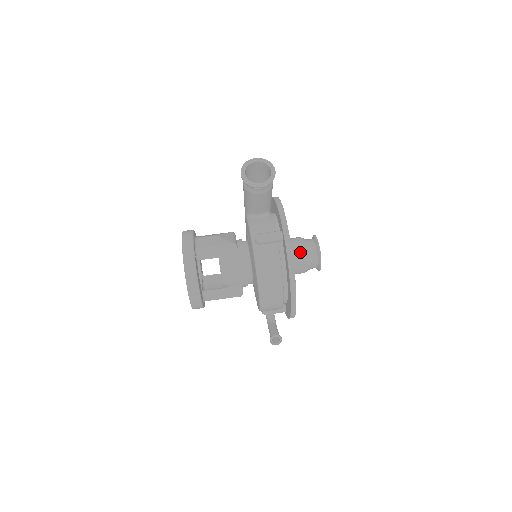
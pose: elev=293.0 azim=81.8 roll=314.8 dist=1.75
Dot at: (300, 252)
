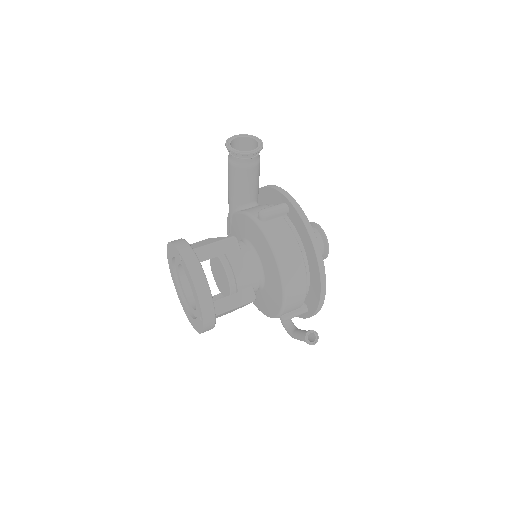
Dot at: occluded
